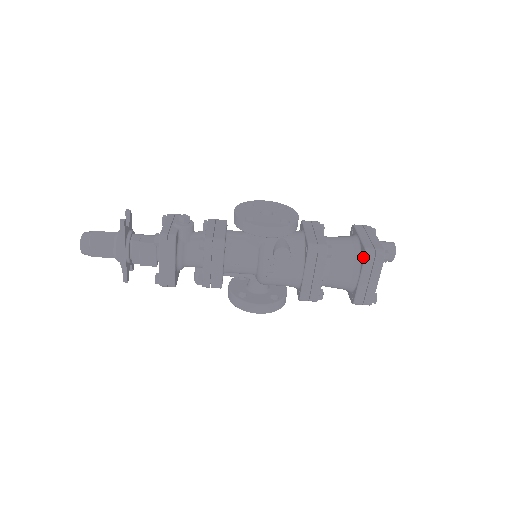
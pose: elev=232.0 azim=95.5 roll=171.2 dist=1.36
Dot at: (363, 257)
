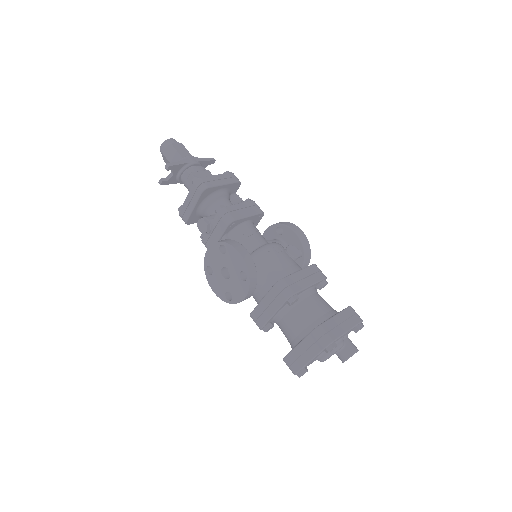
Dot at: (346, 308)
